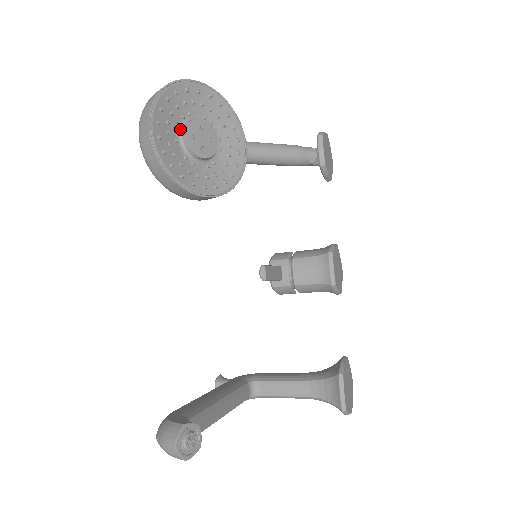
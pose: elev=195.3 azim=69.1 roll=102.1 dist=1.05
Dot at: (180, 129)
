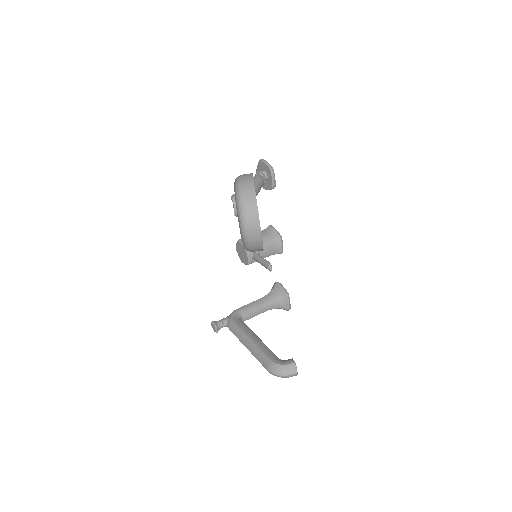
Dot at: occluded
